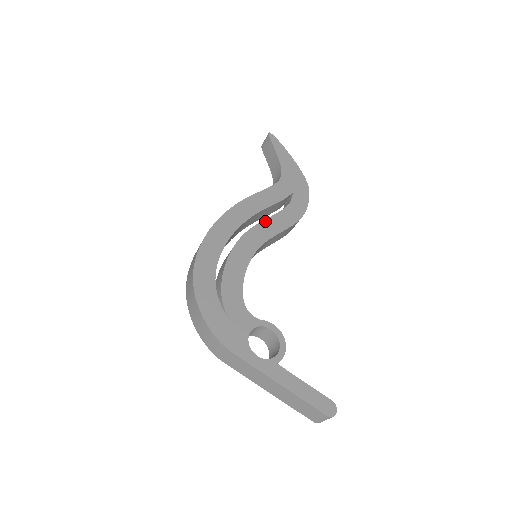
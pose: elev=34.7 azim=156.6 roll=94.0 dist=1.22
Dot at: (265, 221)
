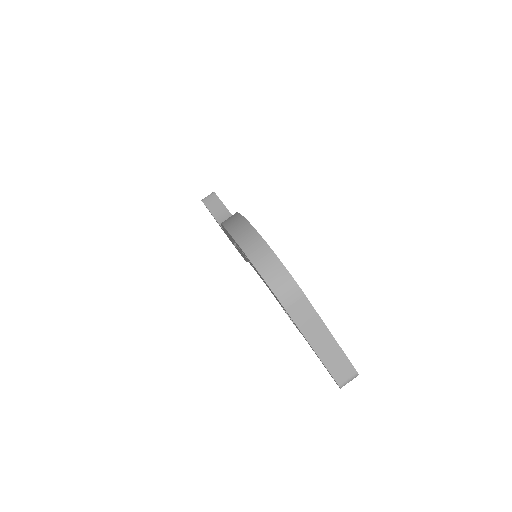
Dot at: occluded
